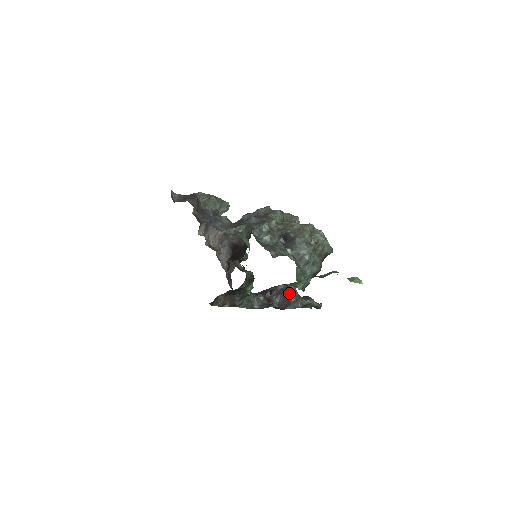
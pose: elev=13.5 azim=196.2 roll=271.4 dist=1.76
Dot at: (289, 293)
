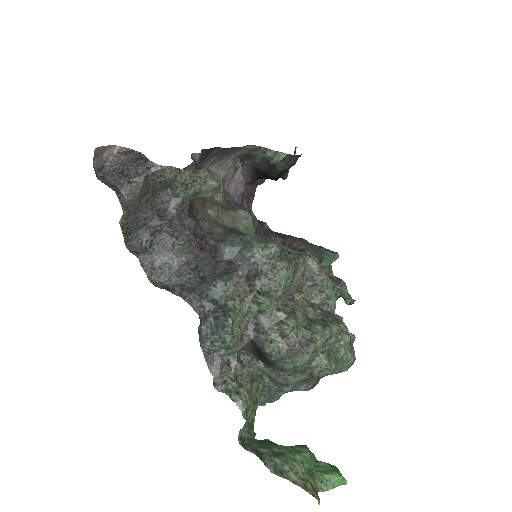
Dot at: occluded
